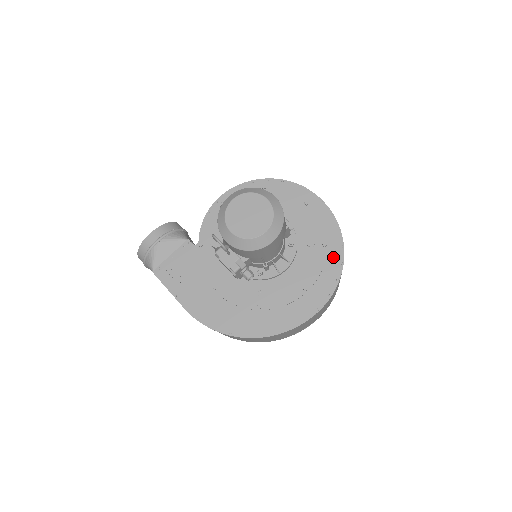
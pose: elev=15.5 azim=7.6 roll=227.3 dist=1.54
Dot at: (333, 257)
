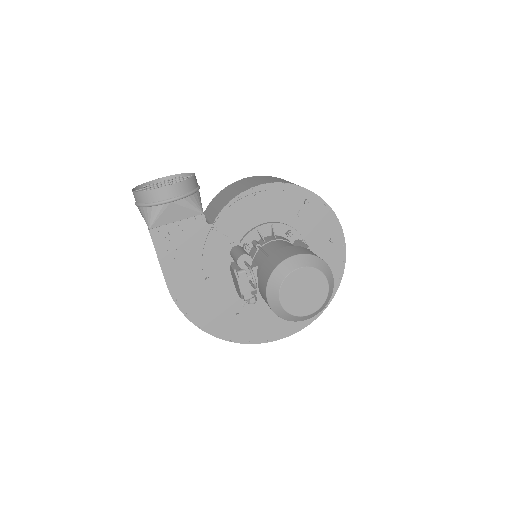
Dot at: occluded
